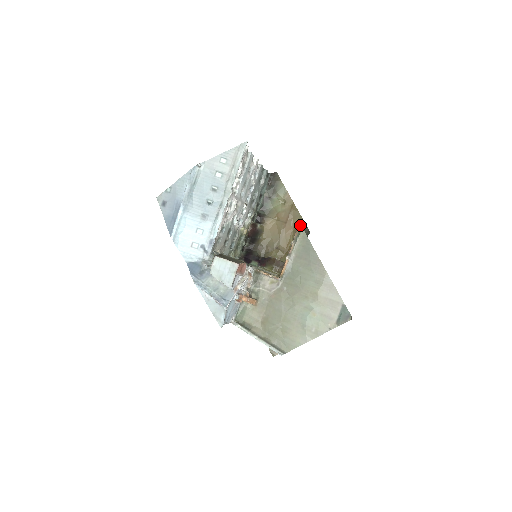
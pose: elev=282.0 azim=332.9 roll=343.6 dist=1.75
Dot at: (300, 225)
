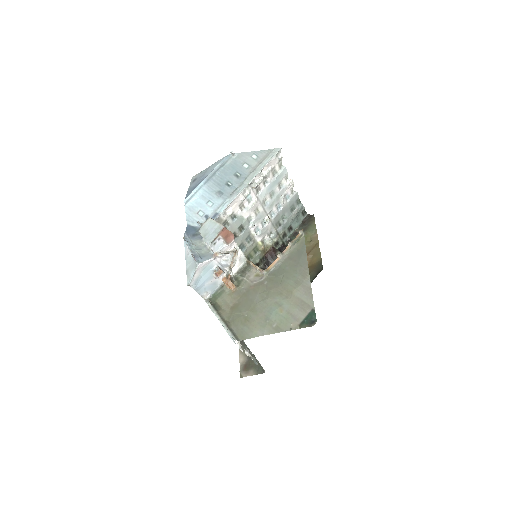
Dot at: (302, 231)
